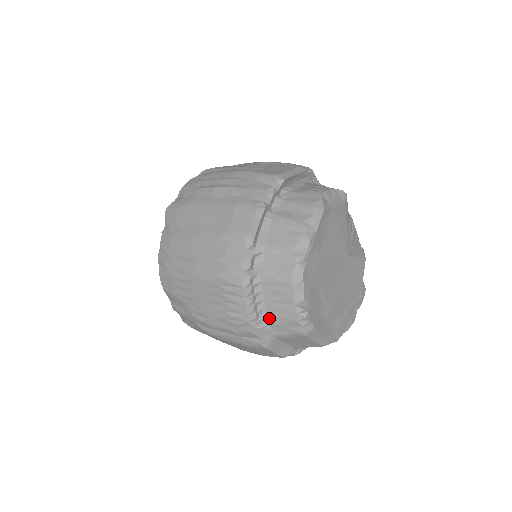
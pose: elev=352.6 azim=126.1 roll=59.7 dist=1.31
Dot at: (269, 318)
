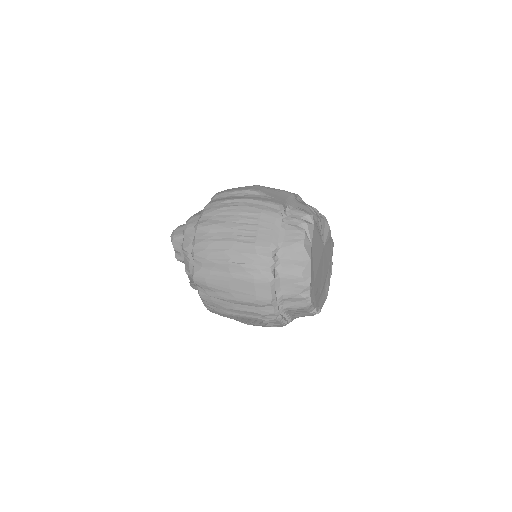
Dot at: (294, 317)
